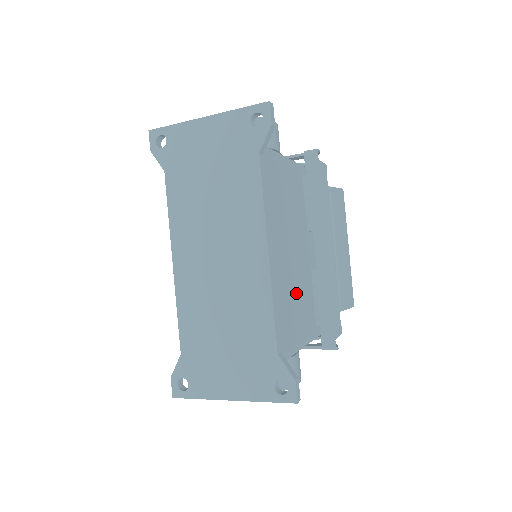
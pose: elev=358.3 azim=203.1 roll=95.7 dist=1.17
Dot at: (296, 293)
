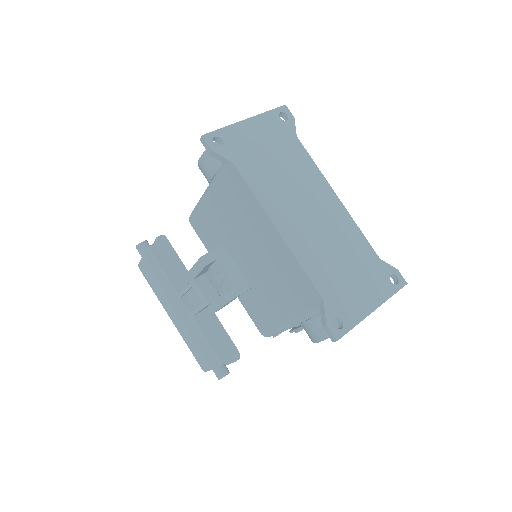
Dot at: occluded
